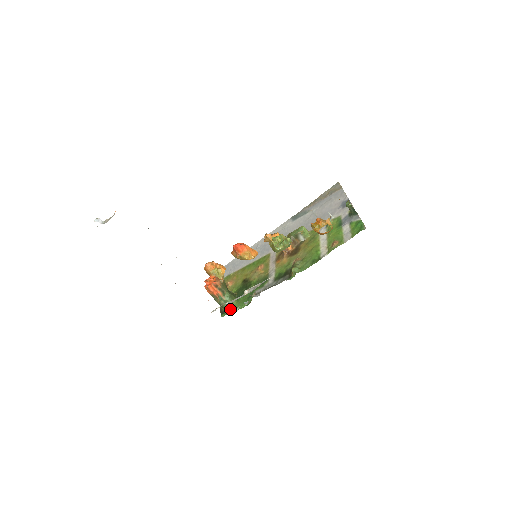
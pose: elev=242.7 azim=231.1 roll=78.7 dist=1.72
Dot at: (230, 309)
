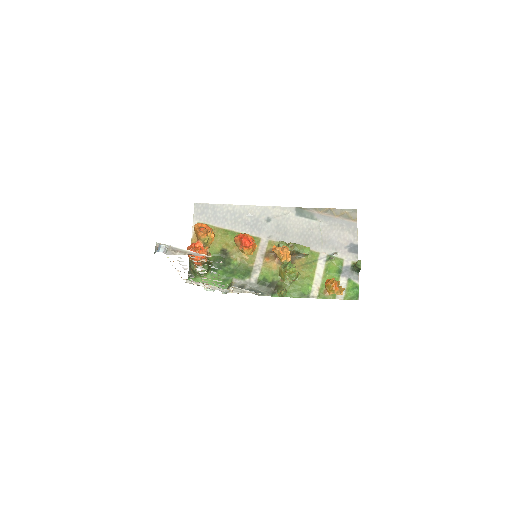
Dot at: (200, 278)
